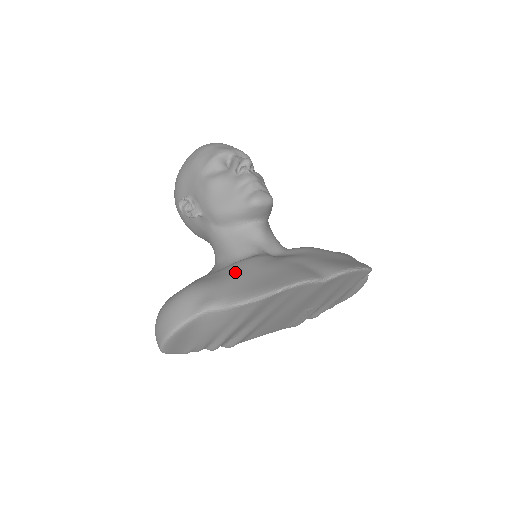
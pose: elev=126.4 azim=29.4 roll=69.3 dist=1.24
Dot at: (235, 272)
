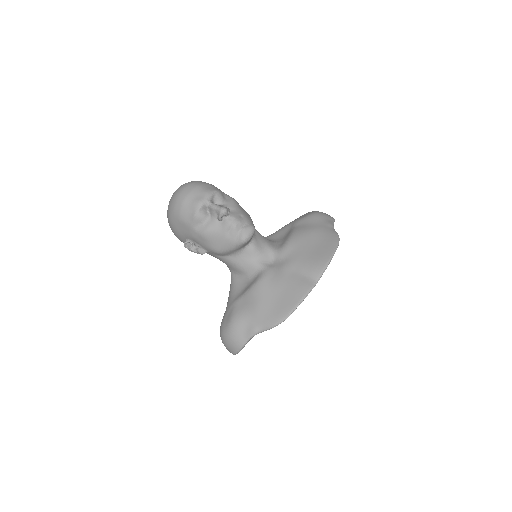
Dot at: (257, 299)
